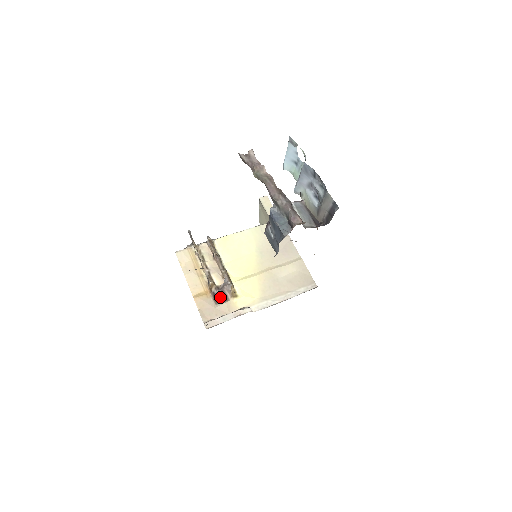
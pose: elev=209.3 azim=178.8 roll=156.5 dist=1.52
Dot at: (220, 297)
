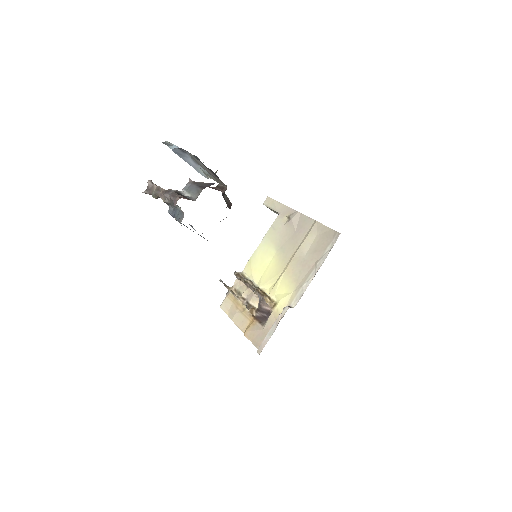
Dot at: (265, 316)
